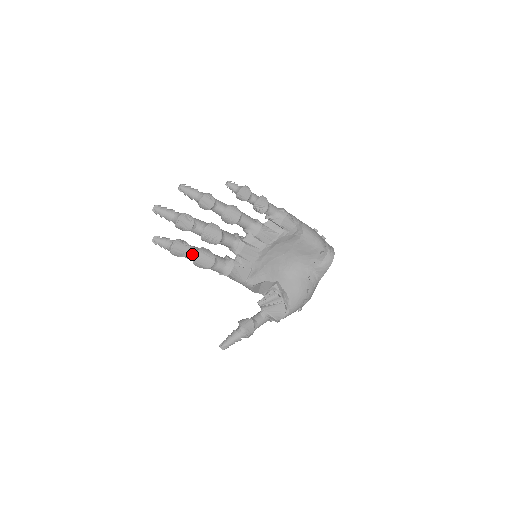
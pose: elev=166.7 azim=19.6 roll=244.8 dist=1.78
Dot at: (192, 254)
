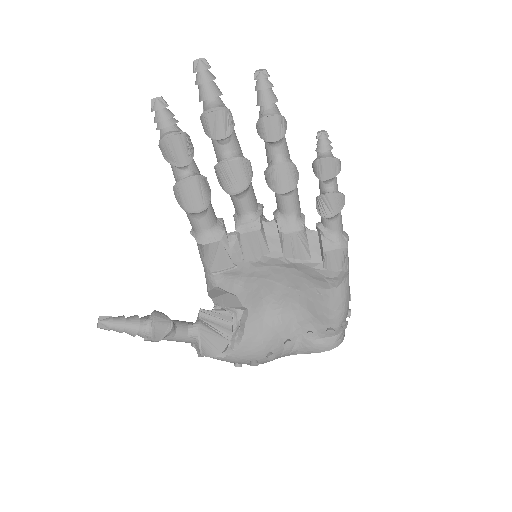
Dot at: (185, 172)
